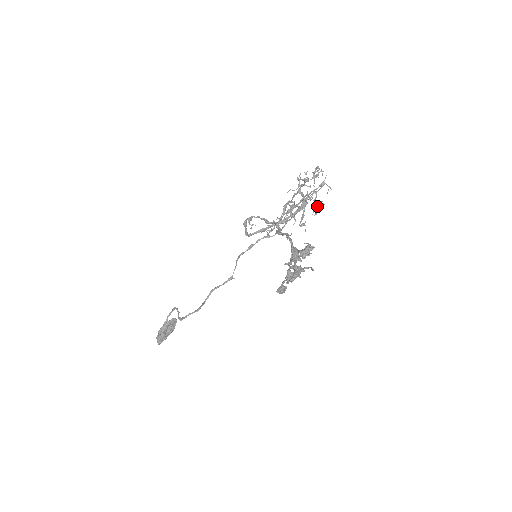
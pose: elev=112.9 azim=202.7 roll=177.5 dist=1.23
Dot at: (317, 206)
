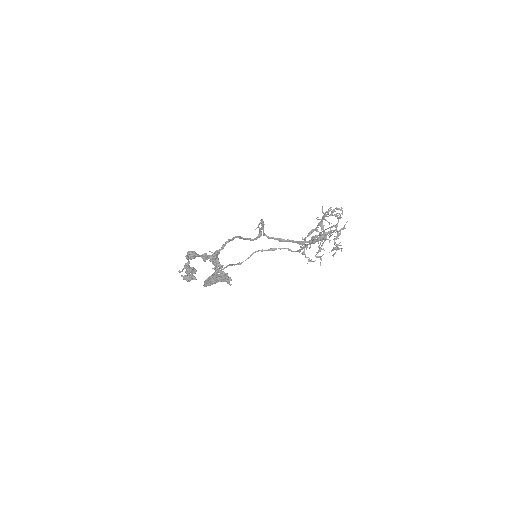
Dot at: (335, 247)
